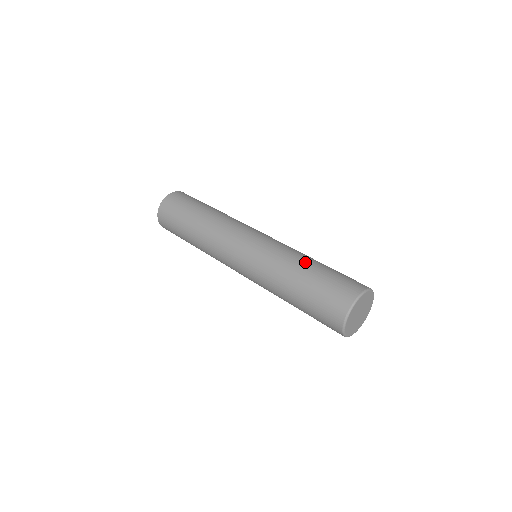
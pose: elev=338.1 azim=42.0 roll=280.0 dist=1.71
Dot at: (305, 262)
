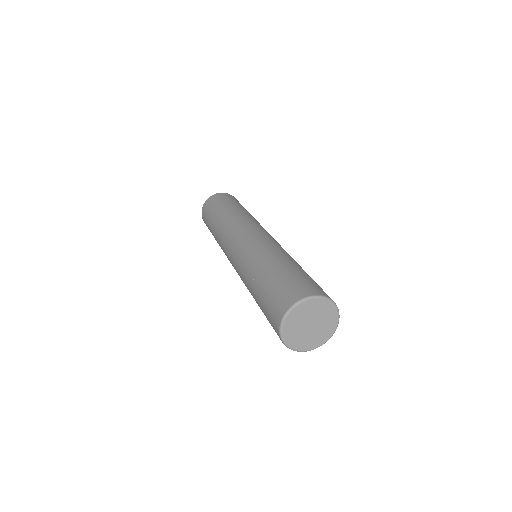
Dot at: (274, 261)
